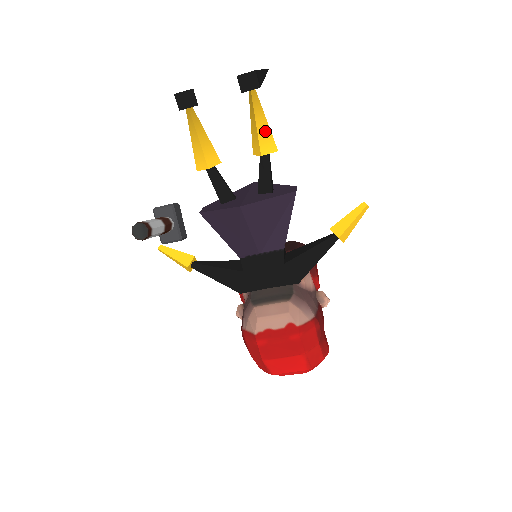
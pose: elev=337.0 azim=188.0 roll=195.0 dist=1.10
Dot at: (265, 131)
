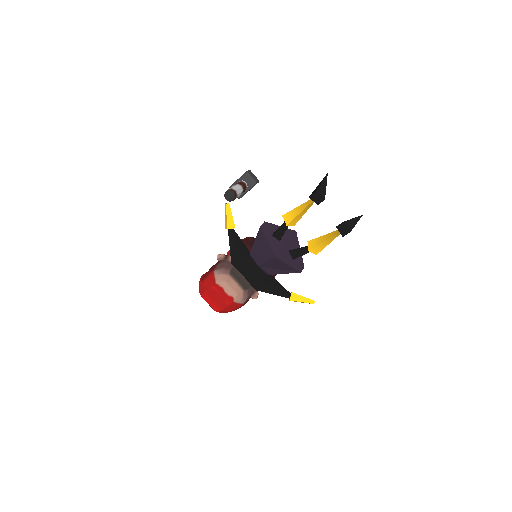
Dot at: (323, 246)
